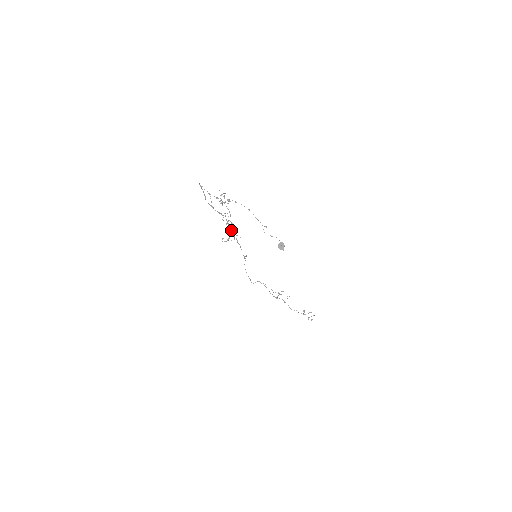
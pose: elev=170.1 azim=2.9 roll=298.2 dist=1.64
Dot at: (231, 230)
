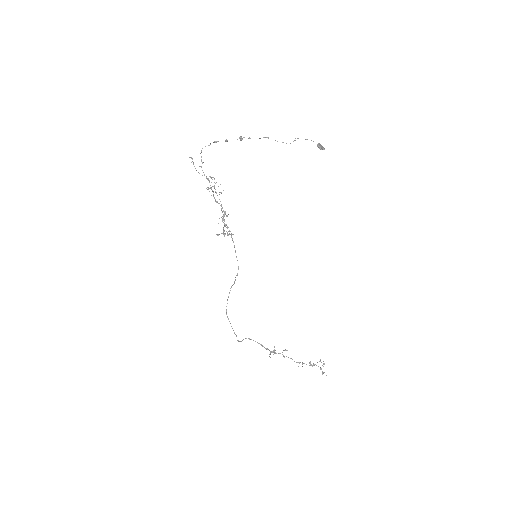
Dot at: (224, 223)
